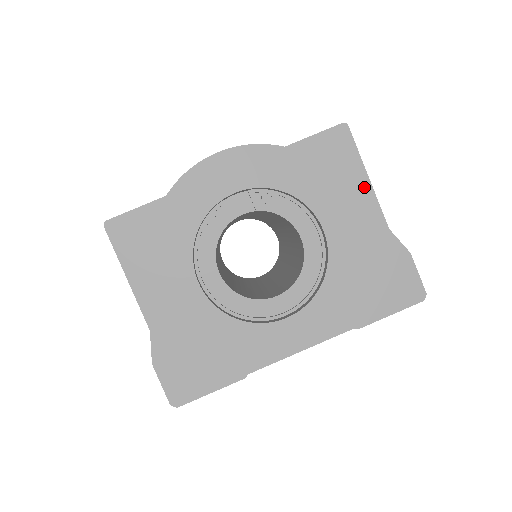
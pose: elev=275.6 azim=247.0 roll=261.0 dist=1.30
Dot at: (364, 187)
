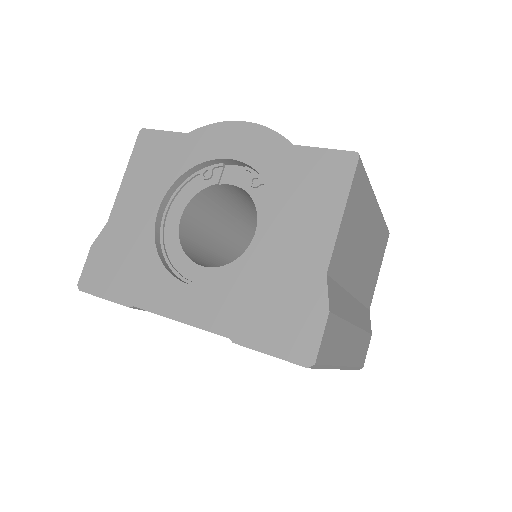
Dot at: (333, 220)
